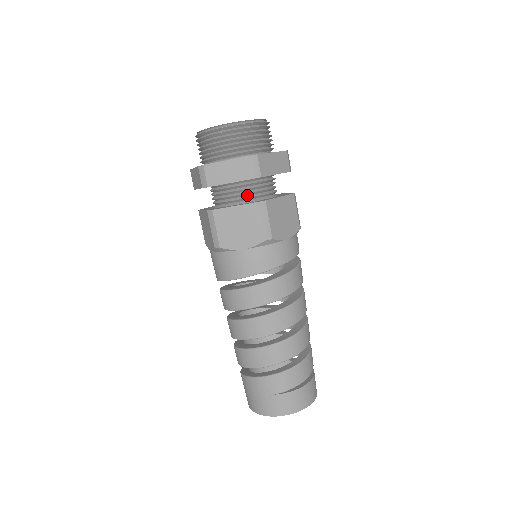
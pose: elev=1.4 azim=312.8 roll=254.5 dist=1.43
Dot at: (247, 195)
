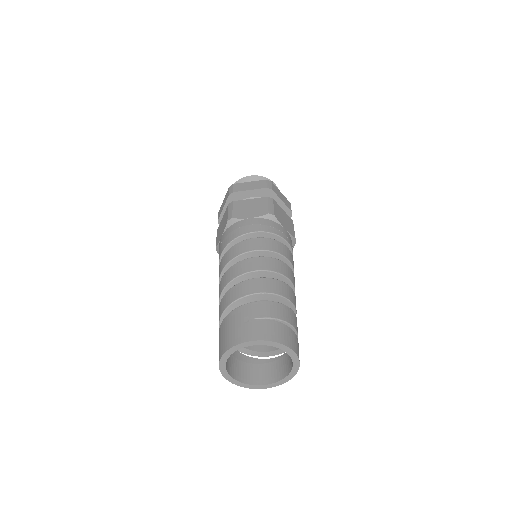
Dot at: occluded
